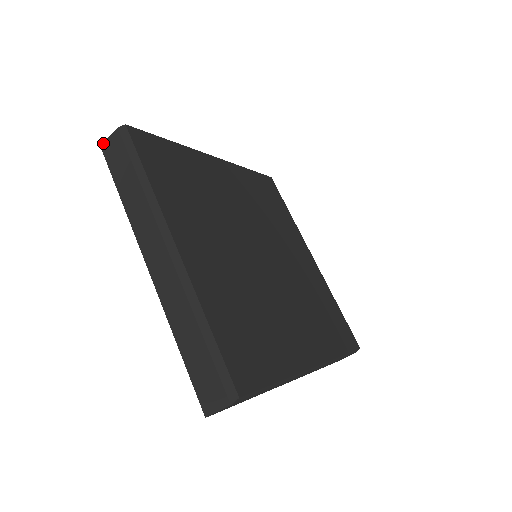
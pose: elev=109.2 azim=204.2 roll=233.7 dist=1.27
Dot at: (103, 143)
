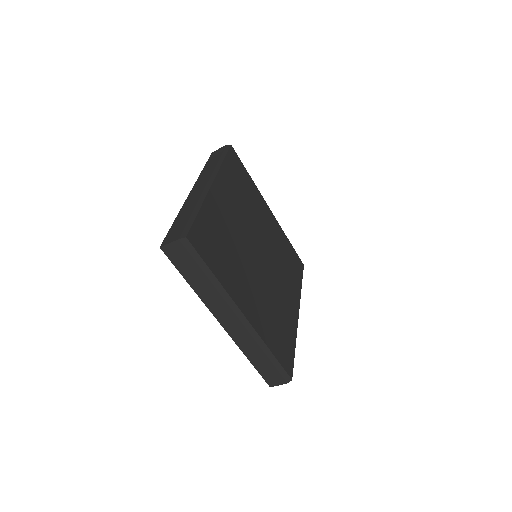
Dot at: (215, 151)
